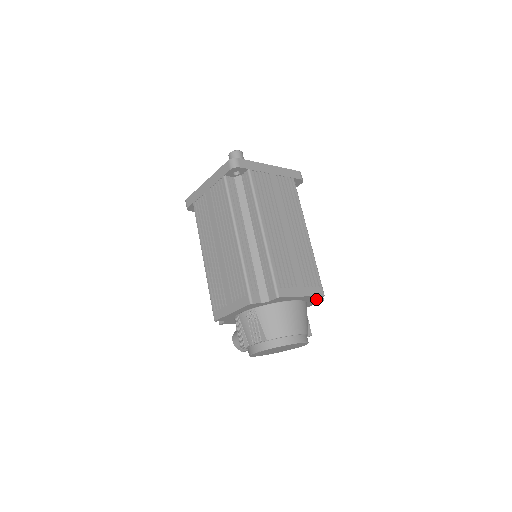
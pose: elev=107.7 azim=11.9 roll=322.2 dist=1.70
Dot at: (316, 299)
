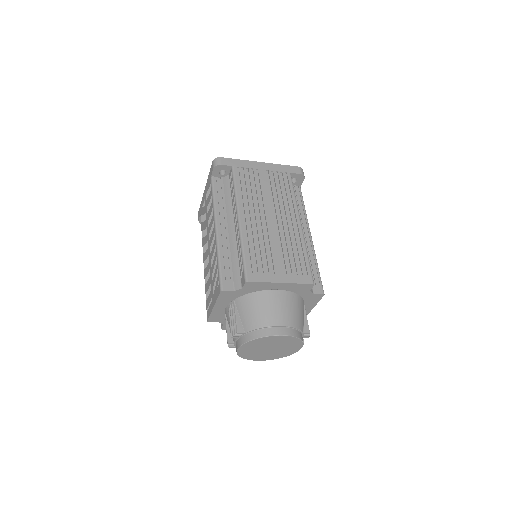
Dot at: (309, 291)
